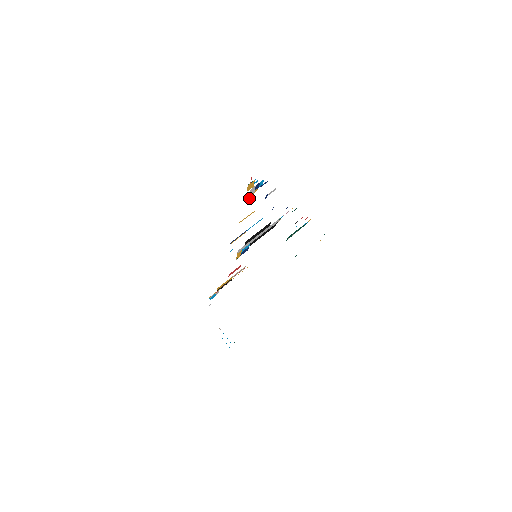
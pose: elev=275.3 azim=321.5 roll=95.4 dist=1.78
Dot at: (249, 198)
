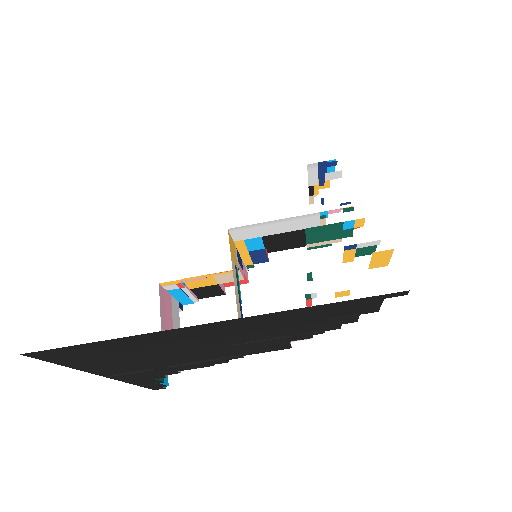
Dot at: (310, 193)
